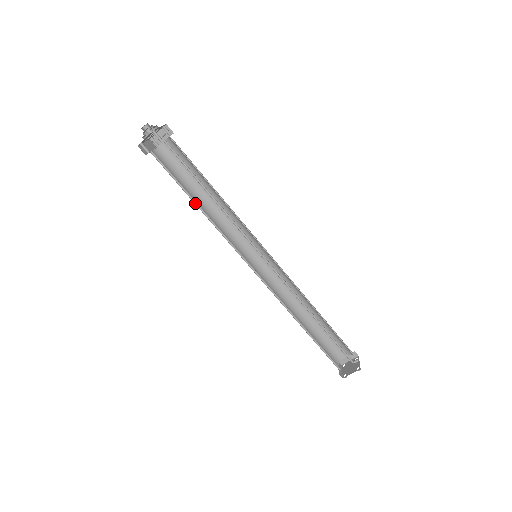
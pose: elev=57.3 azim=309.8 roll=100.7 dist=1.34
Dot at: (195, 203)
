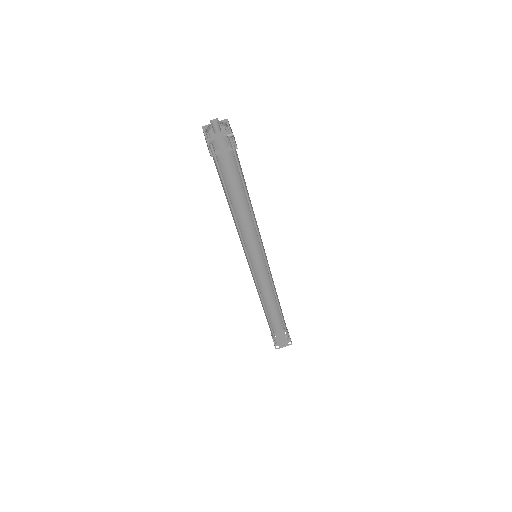
Dot at: (230, 207)
